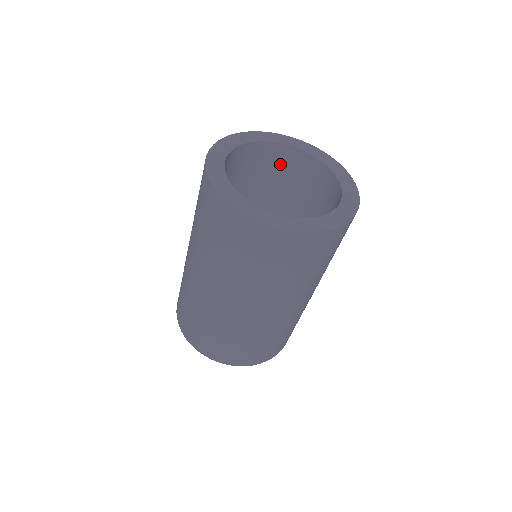
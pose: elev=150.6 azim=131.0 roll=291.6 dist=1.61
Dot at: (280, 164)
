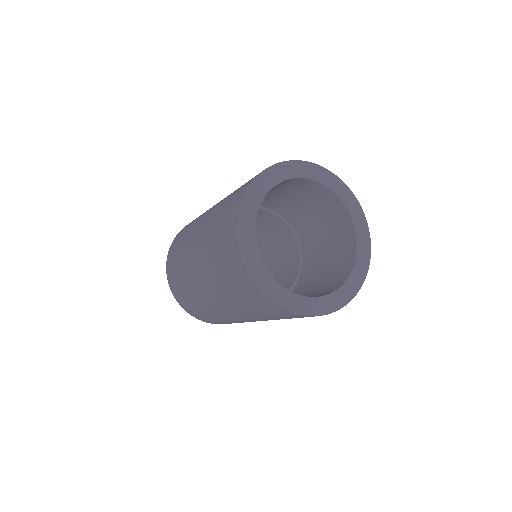
Dot at: occluded
